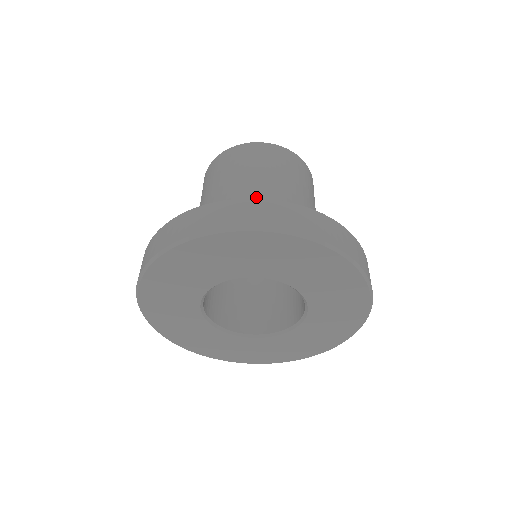
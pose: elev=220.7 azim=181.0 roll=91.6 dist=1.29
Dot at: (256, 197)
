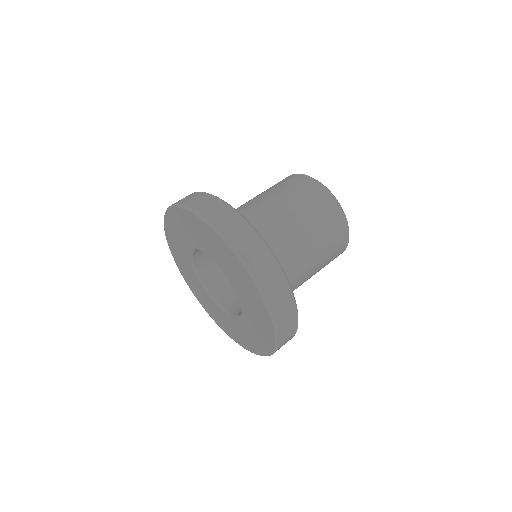
Dot at: (292, 245)
